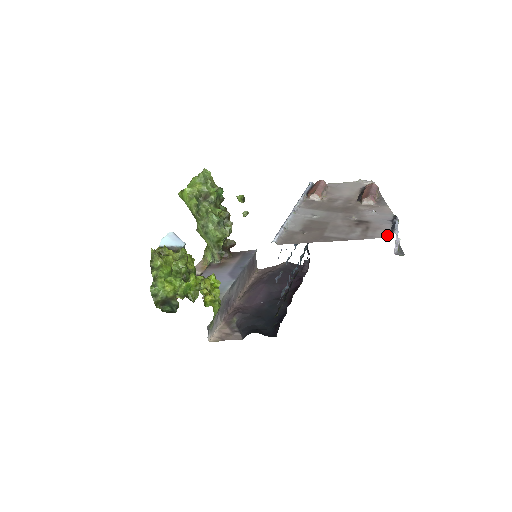
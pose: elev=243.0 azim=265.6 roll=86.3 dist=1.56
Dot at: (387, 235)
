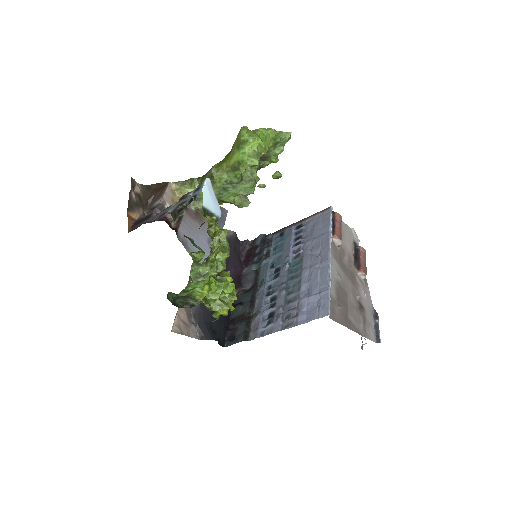
Dot at: (375, 339)
